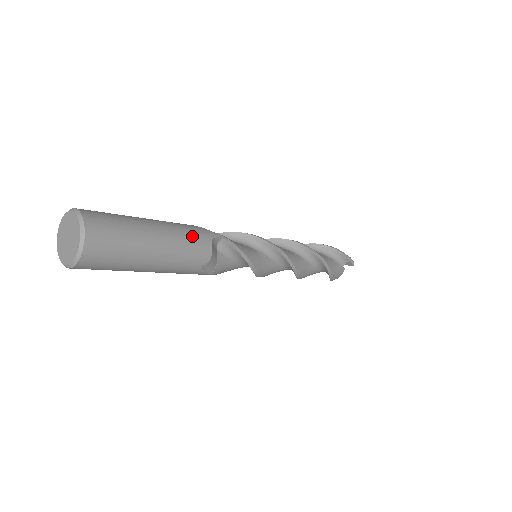
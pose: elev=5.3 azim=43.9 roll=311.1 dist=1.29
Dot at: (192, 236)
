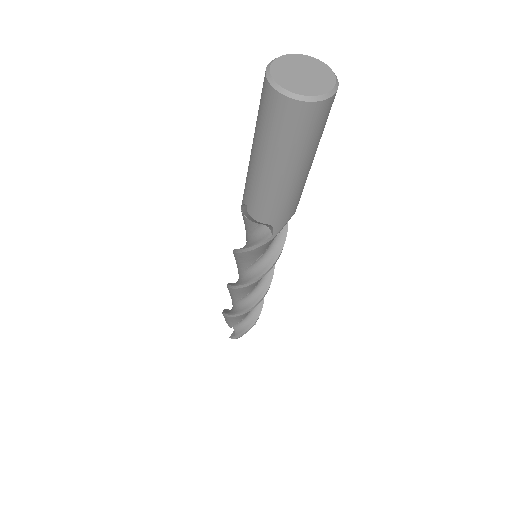
Dot at: occluded
